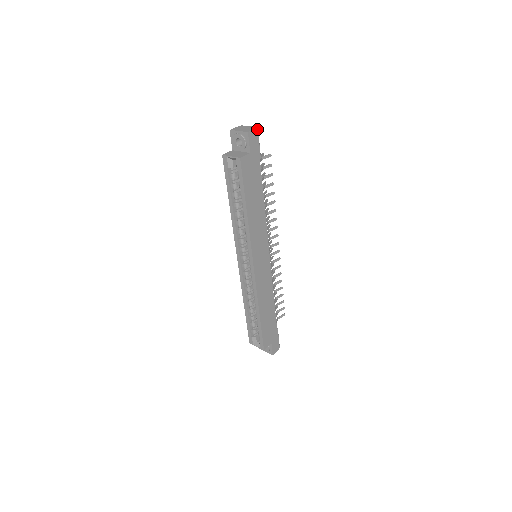
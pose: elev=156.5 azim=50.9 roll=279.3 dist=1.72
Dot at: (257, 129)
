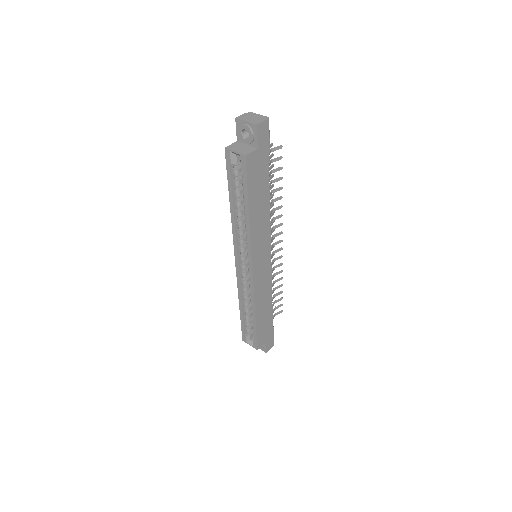
Dot at: (268, 120)
